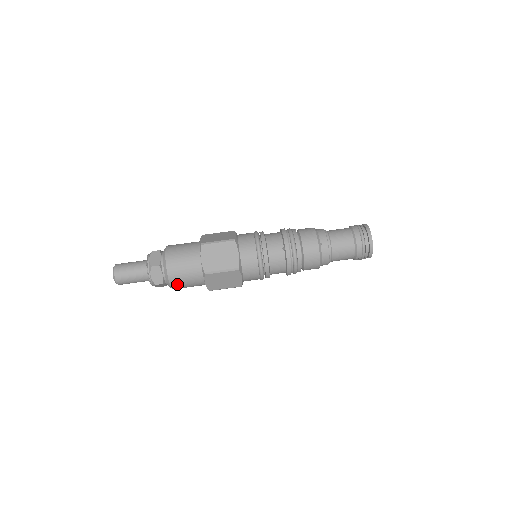
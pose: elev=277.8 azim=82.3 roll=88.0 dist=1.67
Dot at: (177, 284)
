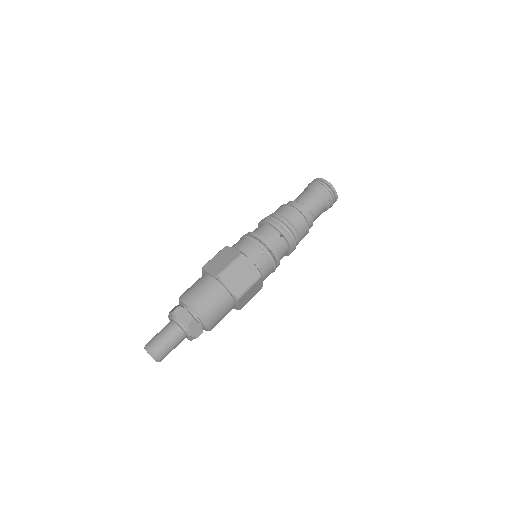
Dot at: (215, 324)
